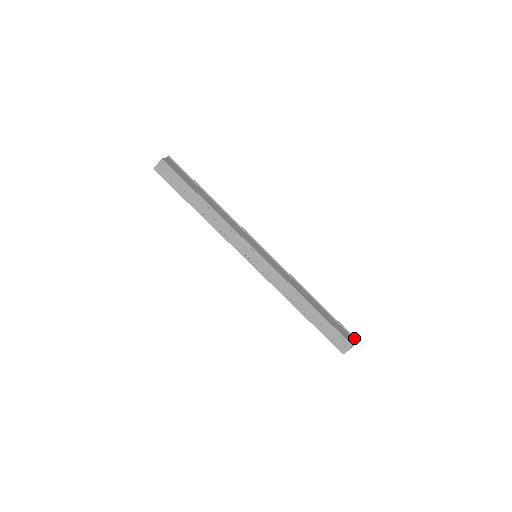
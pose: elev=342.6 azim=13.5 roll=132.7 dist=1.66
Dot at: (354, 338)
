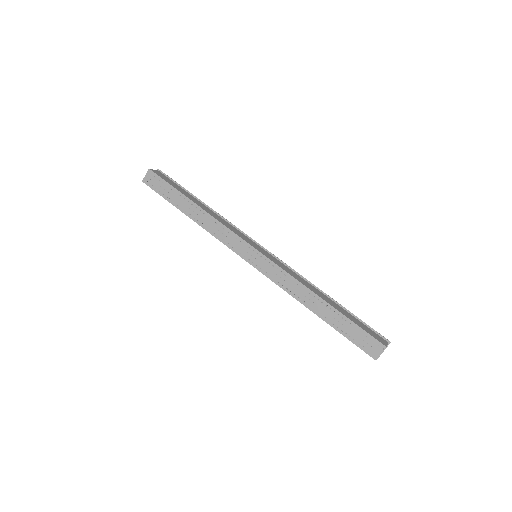
Dot at: (388, 341)
